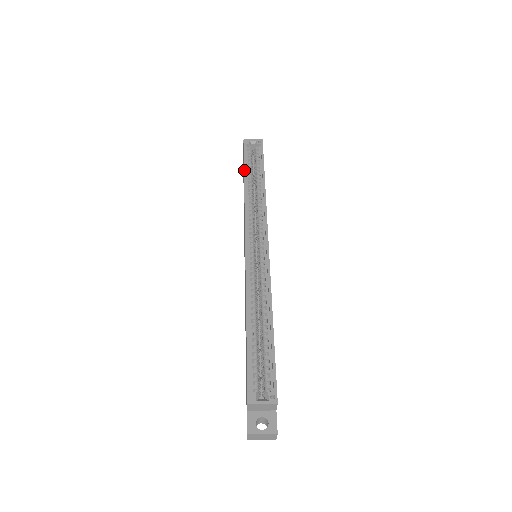
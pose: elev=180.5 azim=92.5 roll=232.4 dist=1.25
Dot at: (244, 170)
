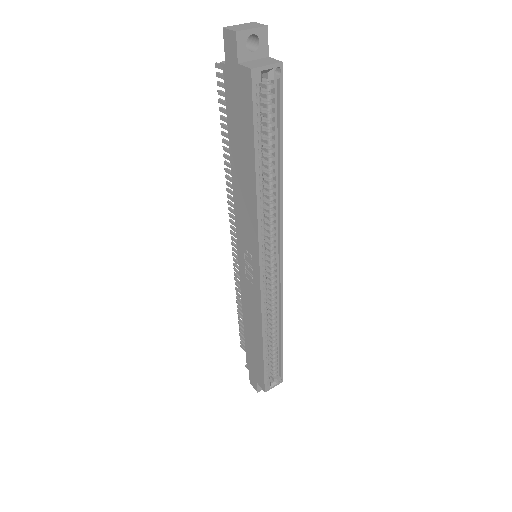
Dot at: (255, 157)
